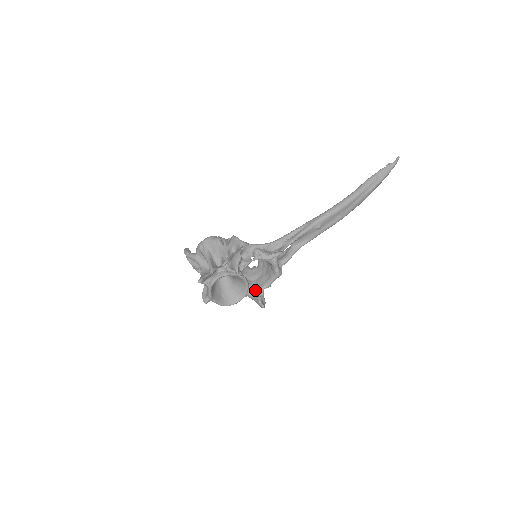
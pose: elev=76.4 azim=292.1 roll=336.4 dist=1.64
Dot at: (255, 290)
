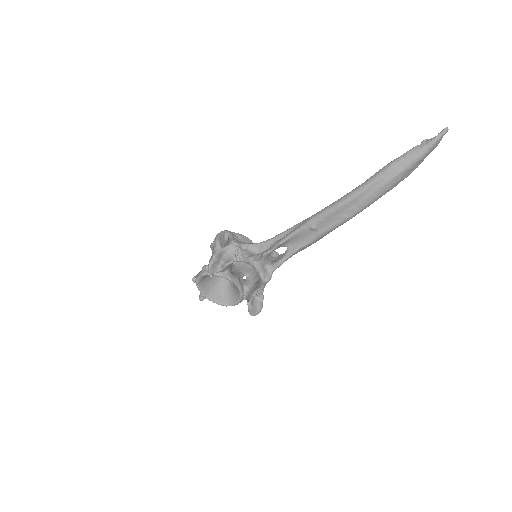
Dot at: (249, 294)
